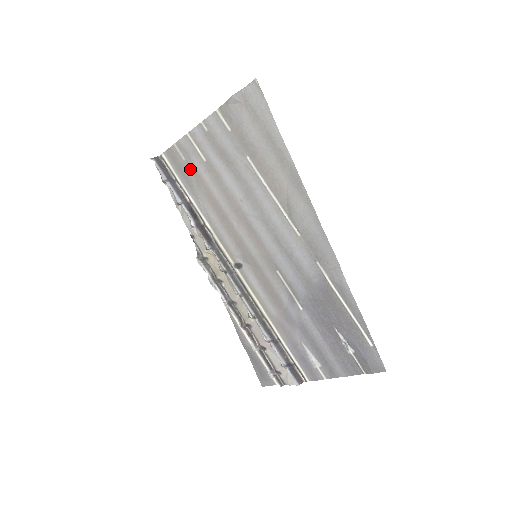
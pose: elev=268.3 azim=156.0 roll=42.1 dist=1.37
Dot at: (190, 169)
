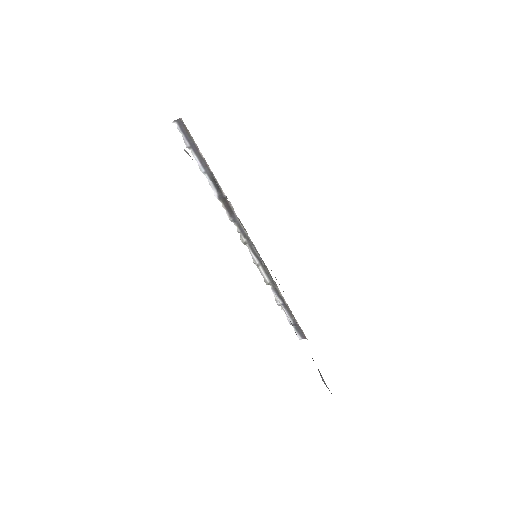
Dot at: occluded
